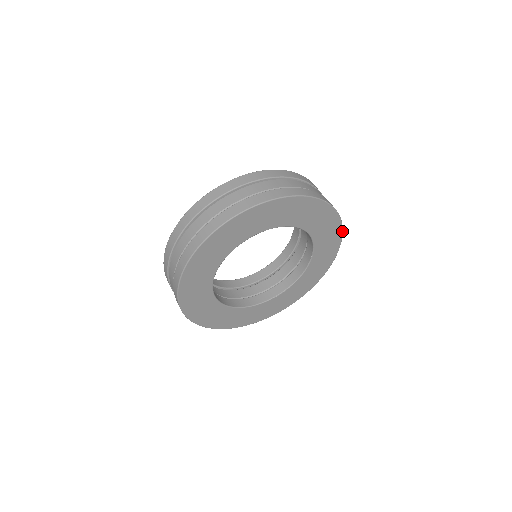
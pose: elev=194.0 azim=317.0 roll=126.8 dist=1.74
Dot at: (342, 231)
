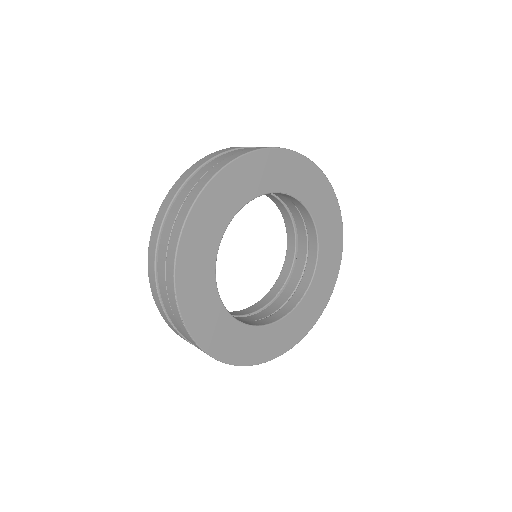
Dot at: (329, 298)
